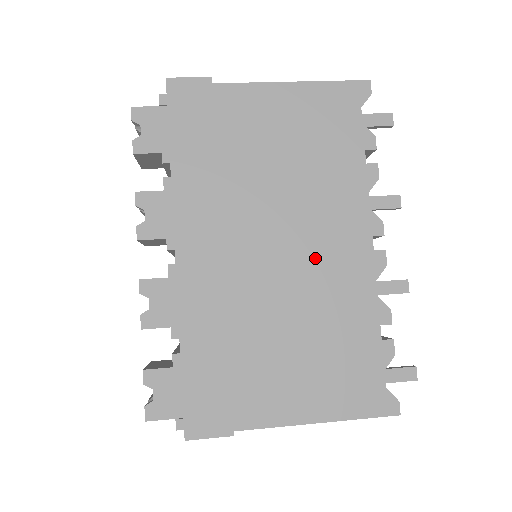
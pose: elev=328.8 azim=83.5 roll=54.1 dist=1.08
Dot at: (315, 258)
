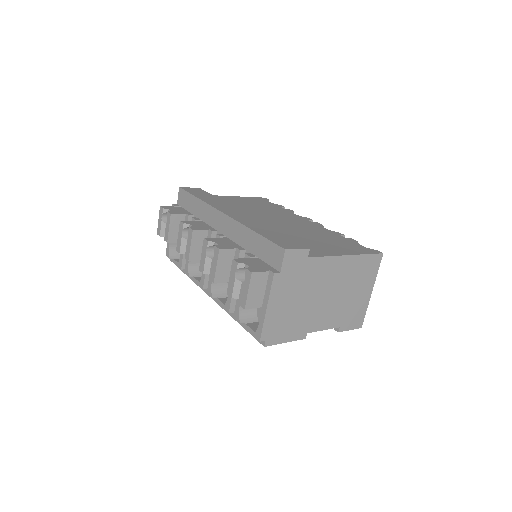
Dot at: (289, 223)
